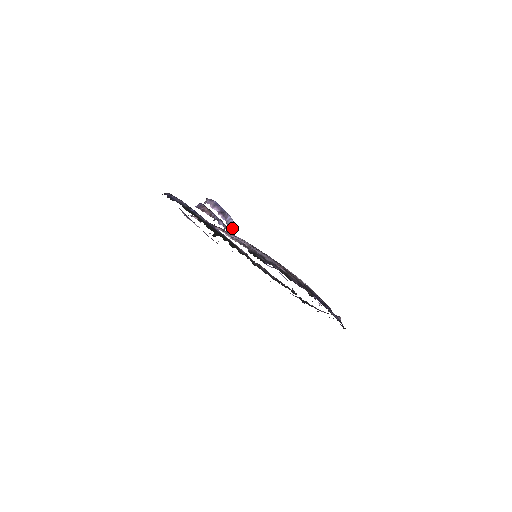
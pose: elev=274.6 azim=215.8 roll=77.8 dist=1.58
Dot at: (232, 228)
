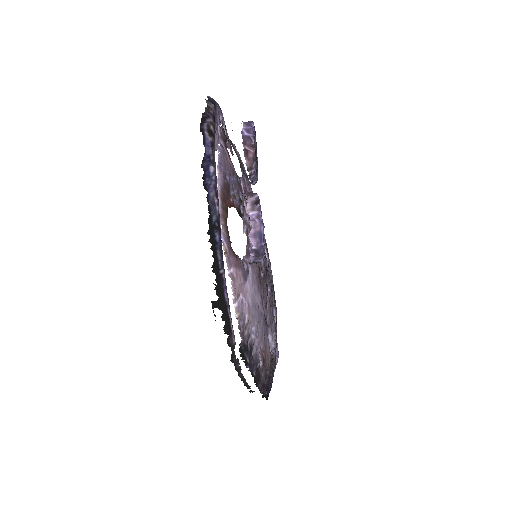
Dot at: occluded
